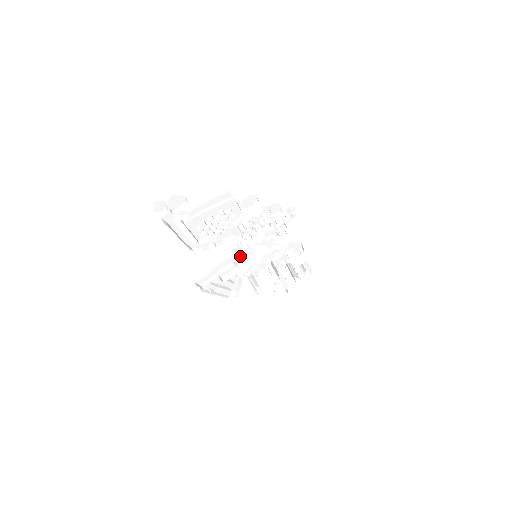
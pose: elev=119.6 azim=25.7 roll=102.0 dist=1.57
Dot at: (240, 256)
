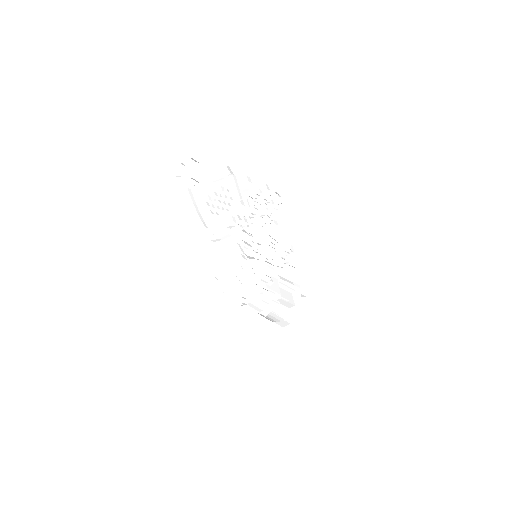
Dot at: occluded
